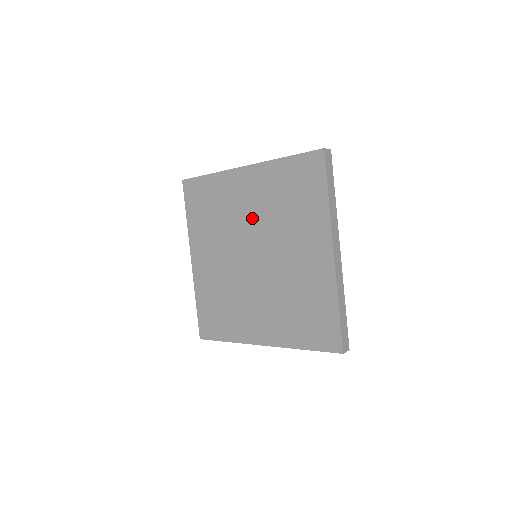
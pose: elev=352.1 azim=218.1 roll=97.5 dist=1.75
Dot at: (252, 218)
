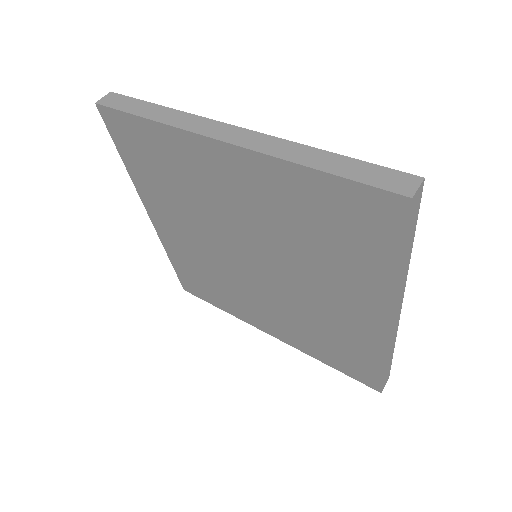
Dot at: (246, 221)
